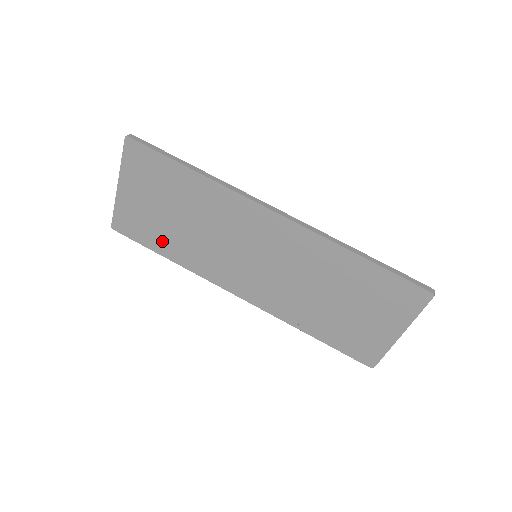
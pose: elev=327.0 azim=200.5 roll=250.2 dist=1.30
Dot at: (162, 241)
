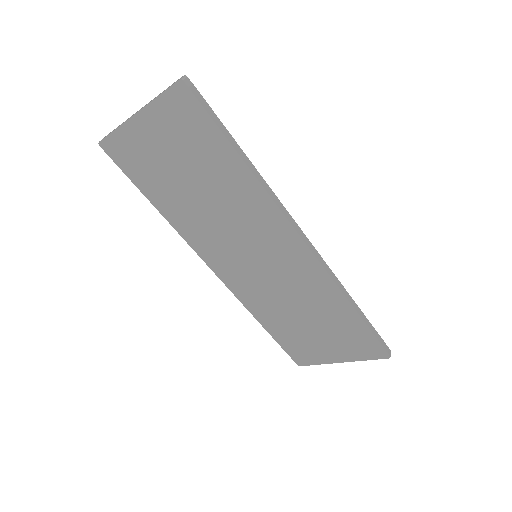
Dot at: (158, 191)
